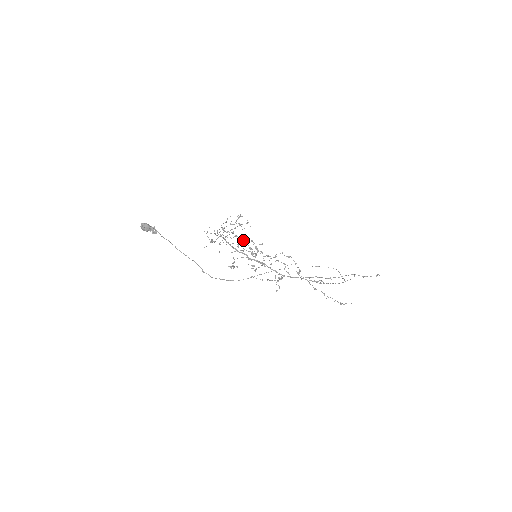
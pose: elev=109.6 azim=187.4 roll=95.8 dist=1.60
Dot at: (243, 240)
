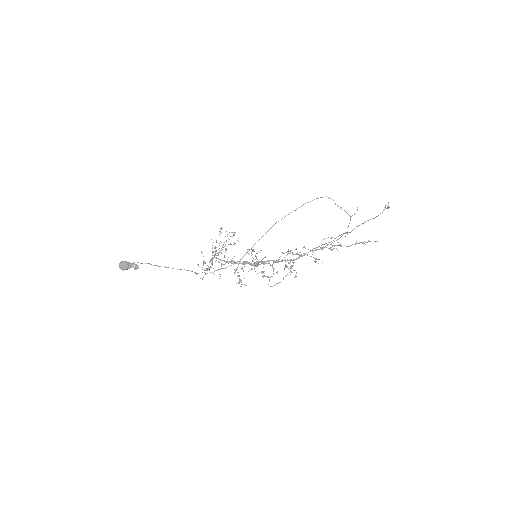
Dot at: occluded
